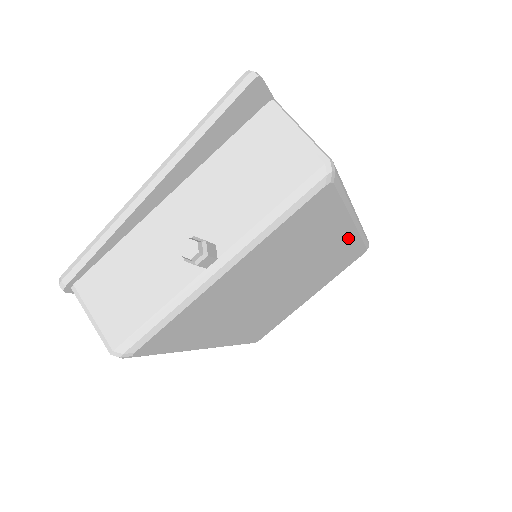
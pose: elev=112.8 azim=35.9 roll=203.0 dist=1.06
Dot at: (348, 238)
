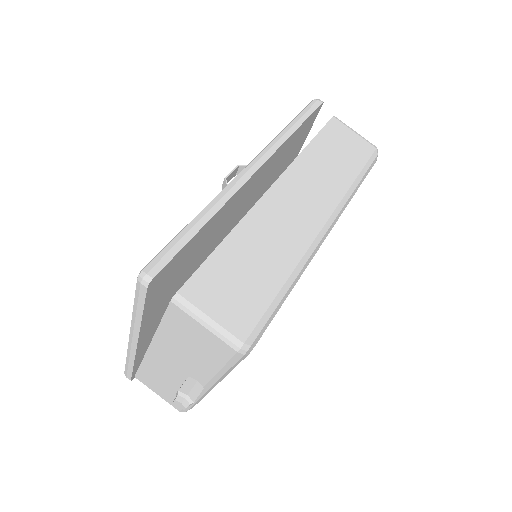
Dot at: occluded
